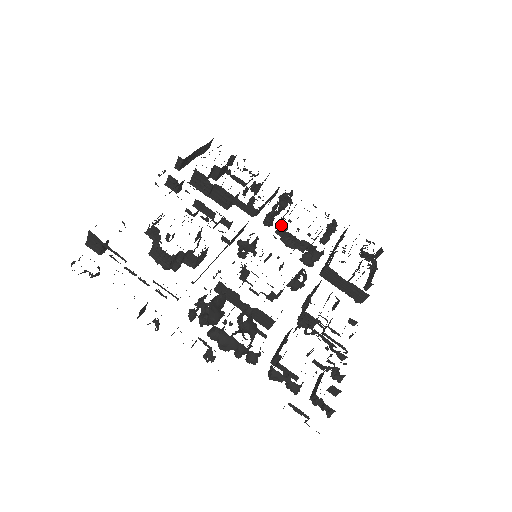
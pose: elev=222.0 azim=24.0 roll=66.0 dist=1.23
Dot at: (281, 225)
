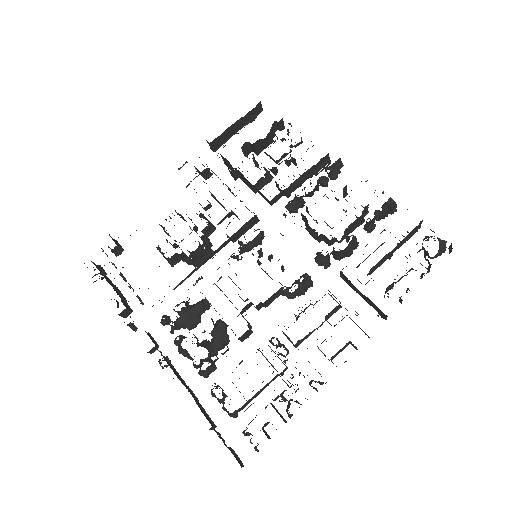
Dot at: (302, 214)
